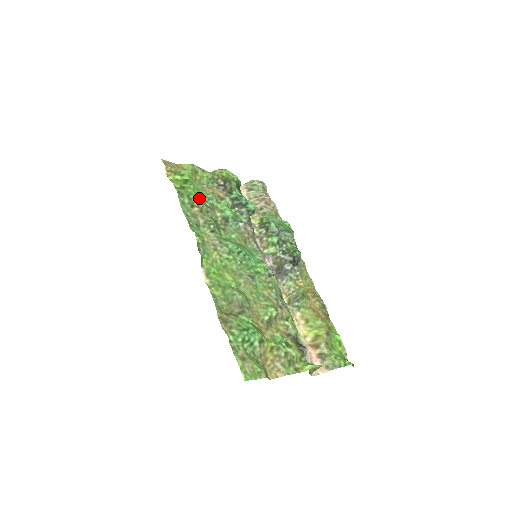
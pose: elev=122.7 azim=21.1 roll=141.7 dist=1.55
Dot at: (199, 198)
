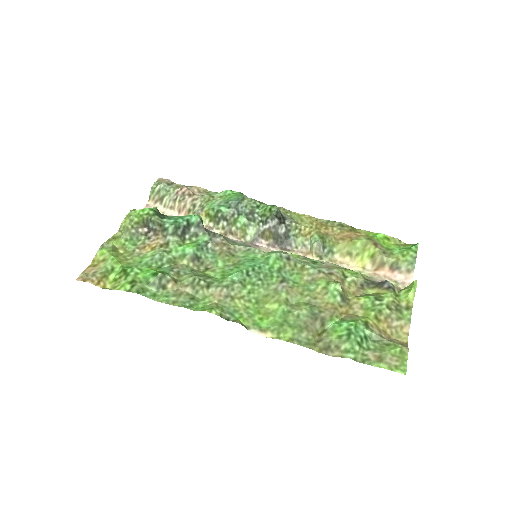
Dot at: (159, 274)
